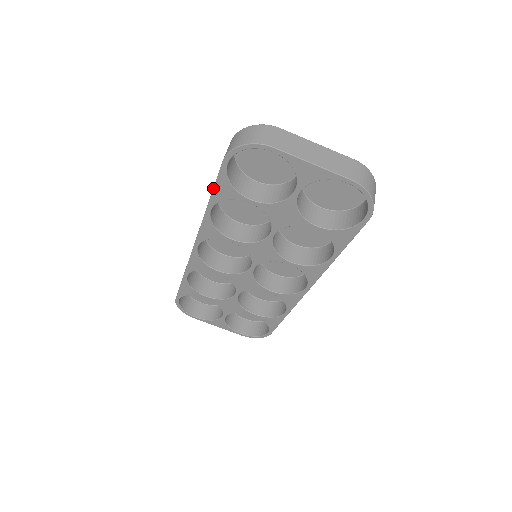
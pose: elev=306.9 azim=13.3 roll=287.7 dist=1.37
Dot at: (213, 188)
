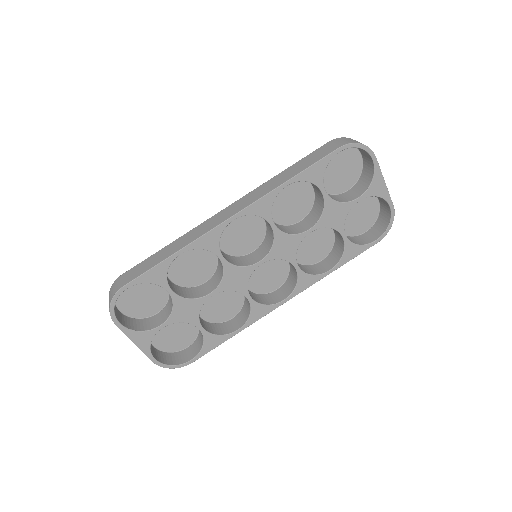
Dot at: (310, 166)
